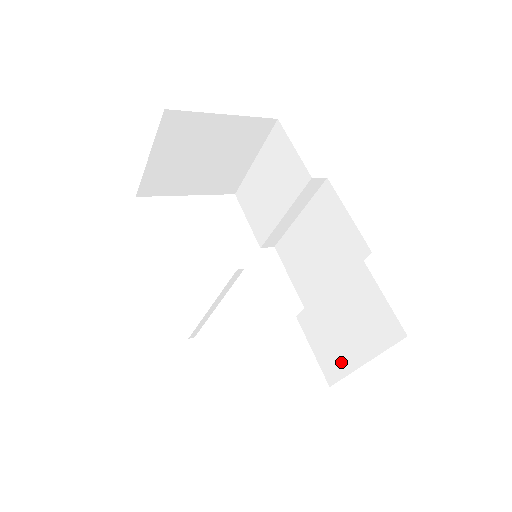
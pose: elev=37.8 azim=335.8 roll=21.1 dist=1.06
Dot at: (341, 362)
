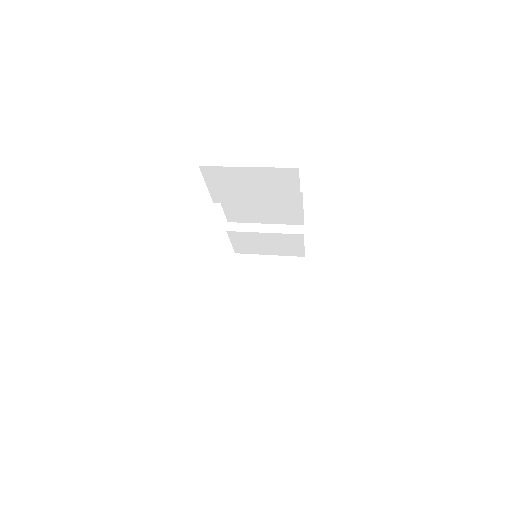
Dot at: (253, 251)
